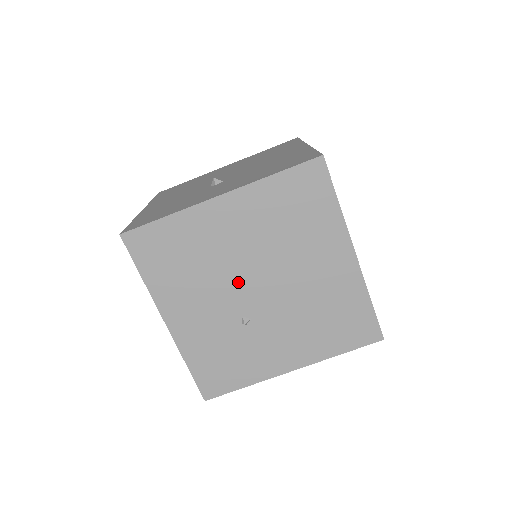
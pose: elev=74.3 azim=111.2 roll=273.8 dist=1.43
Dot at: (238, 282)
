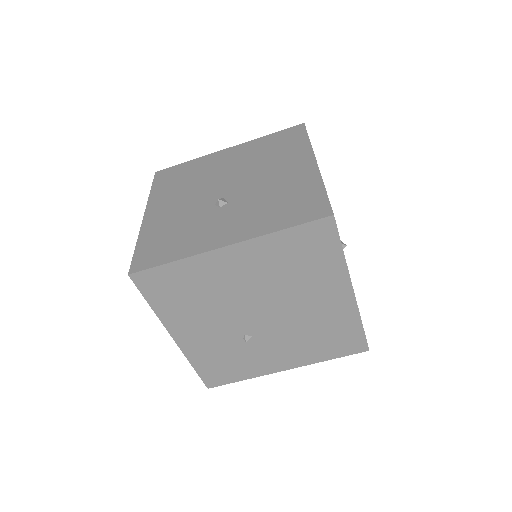
Dot at: (242, 311)
